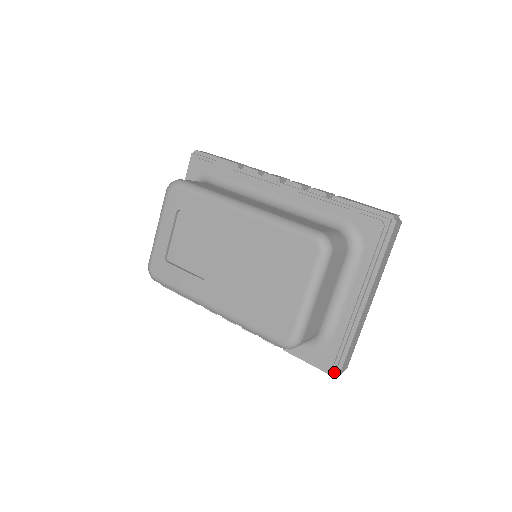
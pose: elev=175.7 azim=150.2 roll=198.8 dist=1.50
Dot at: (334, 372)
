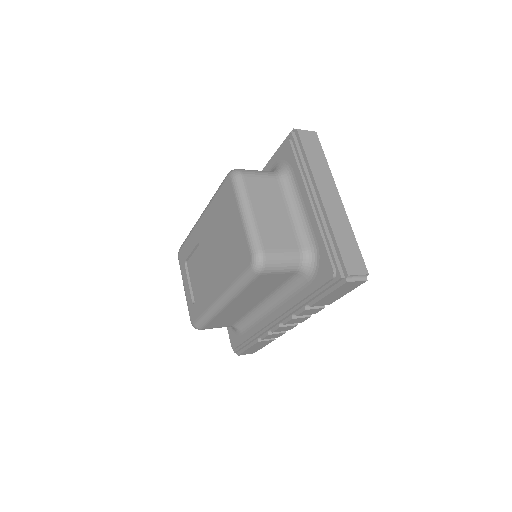
Dot at: (340, 275)
